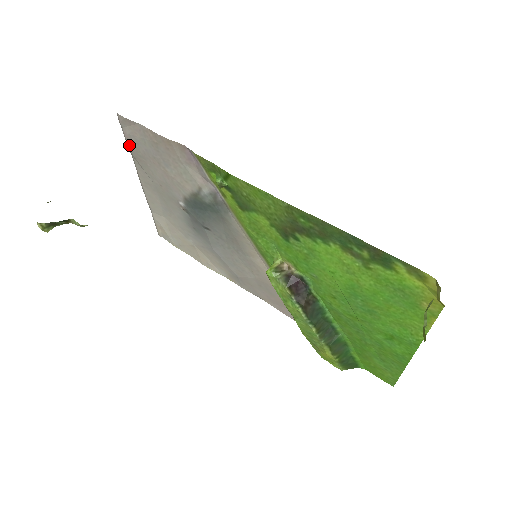
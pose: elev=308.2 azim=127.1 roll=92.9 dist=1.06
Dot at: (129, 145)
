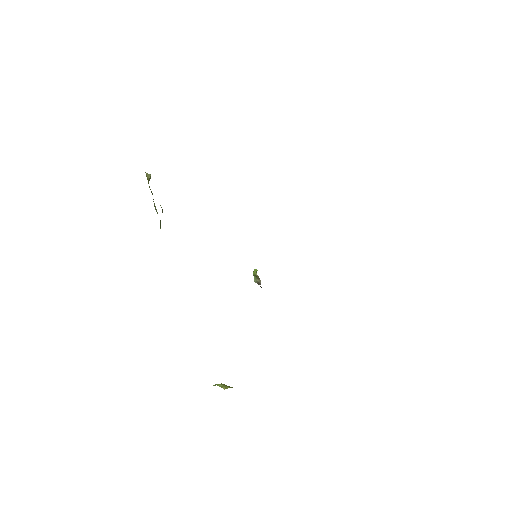
Dot at: occluded
